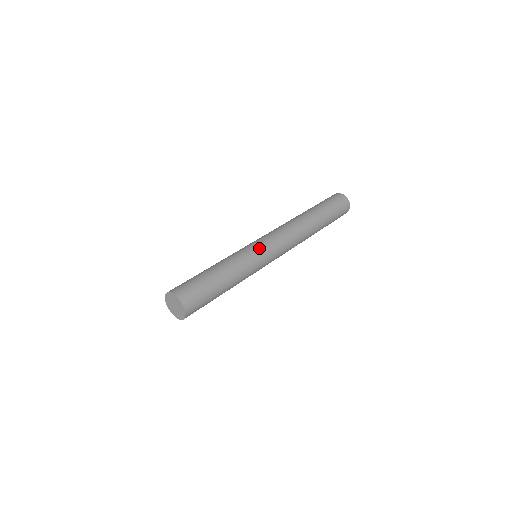
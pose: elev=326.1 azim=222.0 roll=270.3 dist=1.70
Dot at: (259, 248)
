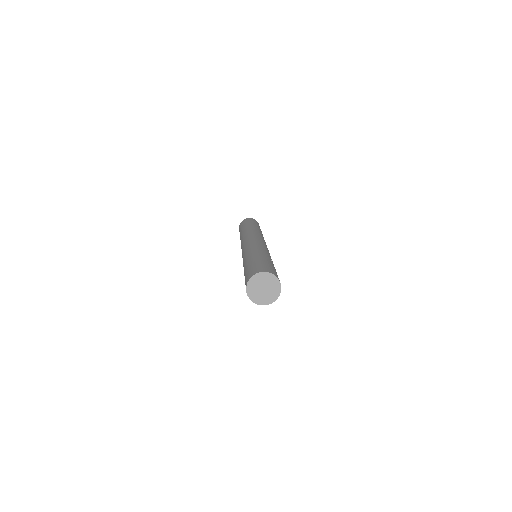
Dot at: (251, 244)
